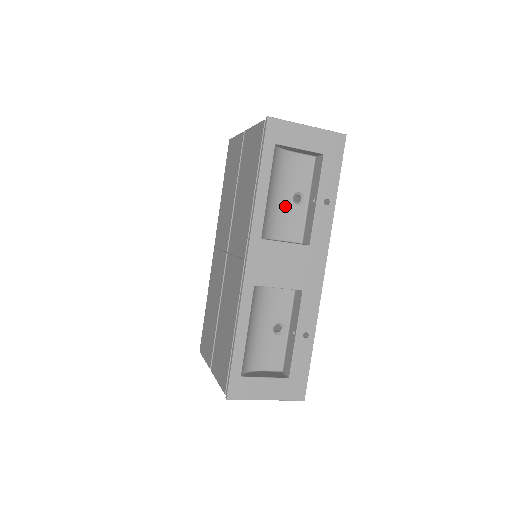
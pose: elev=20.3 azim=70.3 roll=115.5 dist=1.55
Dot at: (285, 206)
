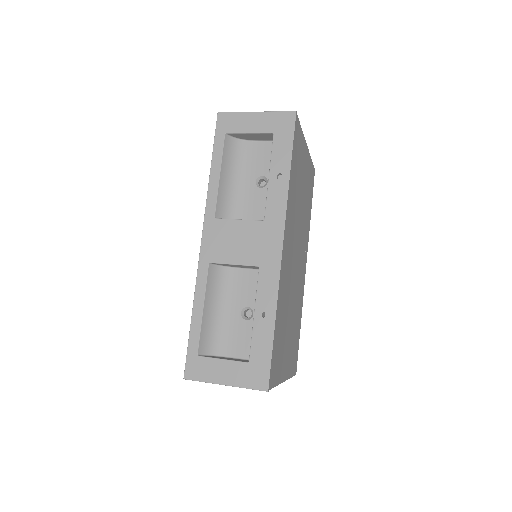
Dot at: (248, 190)
